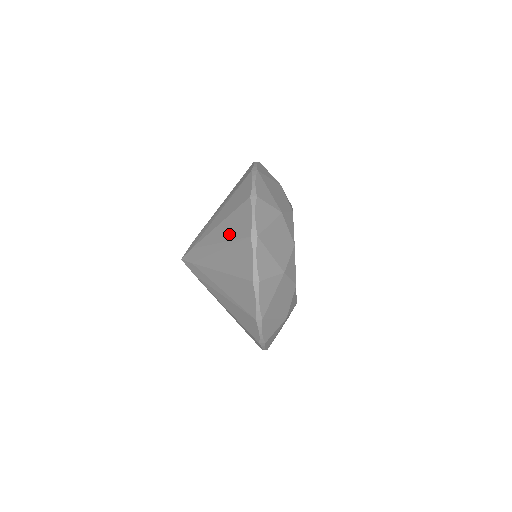
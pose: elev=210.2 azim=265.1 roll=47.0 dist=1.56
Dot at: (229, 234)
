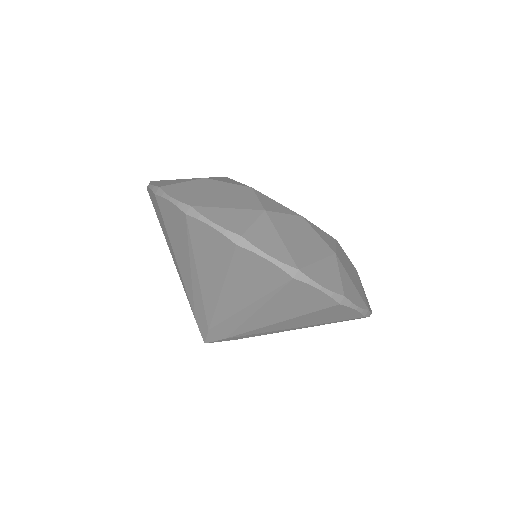
Dot at: occluded
